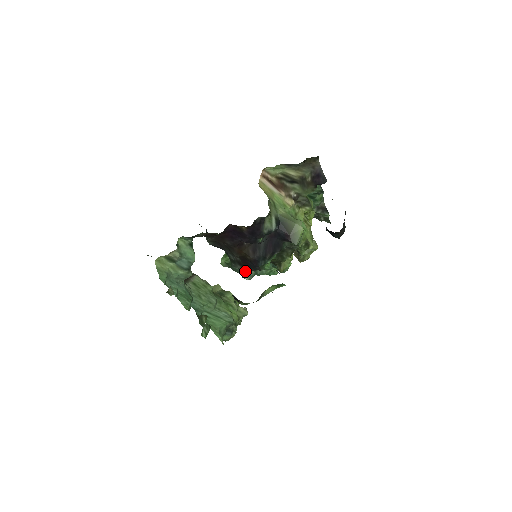
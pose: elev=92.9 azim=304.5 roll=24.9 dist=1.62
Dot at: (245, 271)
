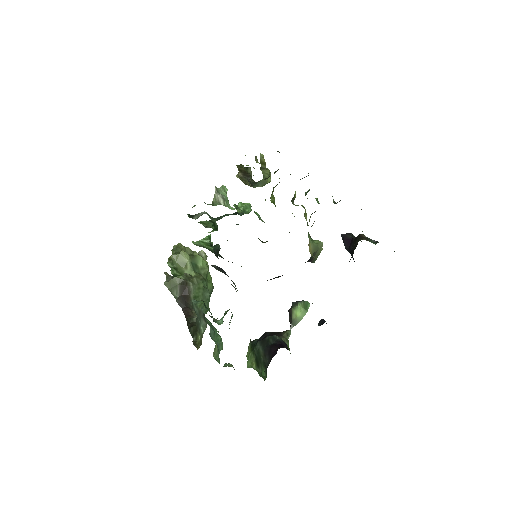
Dot at: occluded
